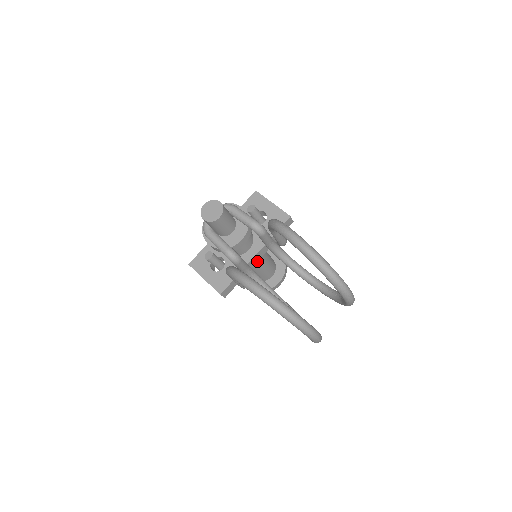
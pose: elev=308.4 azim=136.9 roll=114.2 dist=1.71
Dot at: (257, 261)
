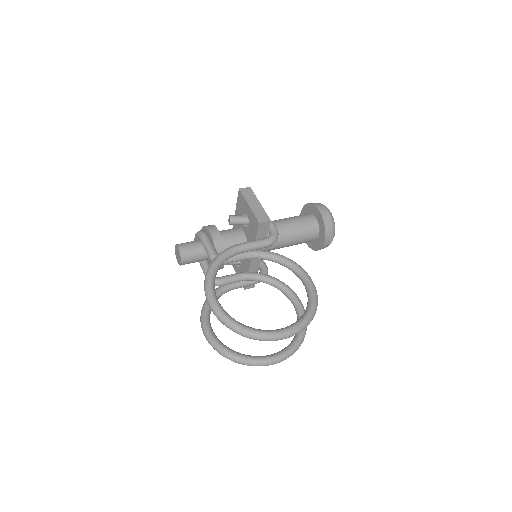
Dot at: occluded
